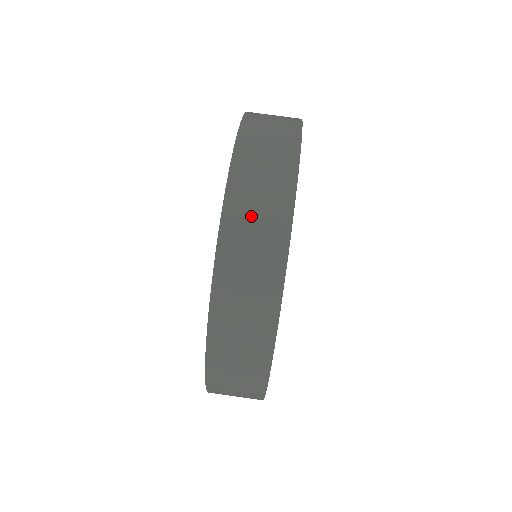
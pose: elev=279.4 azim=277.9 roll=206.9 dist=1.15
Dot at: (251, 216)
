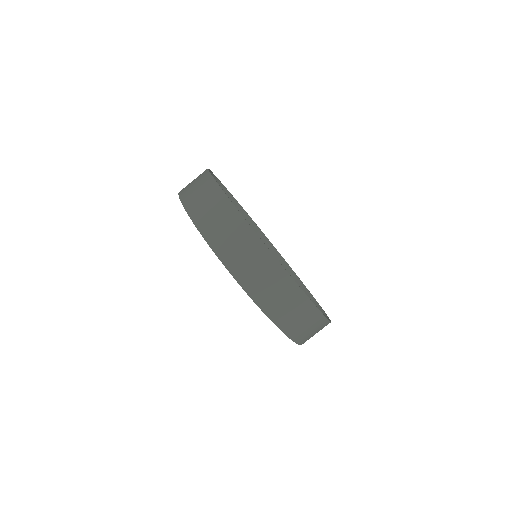
Dot at: (197, 197)
